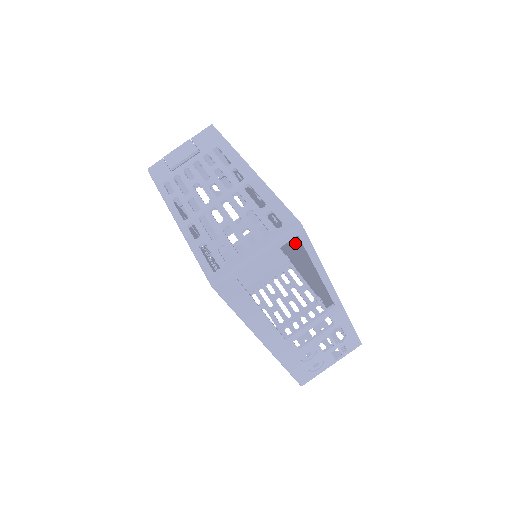
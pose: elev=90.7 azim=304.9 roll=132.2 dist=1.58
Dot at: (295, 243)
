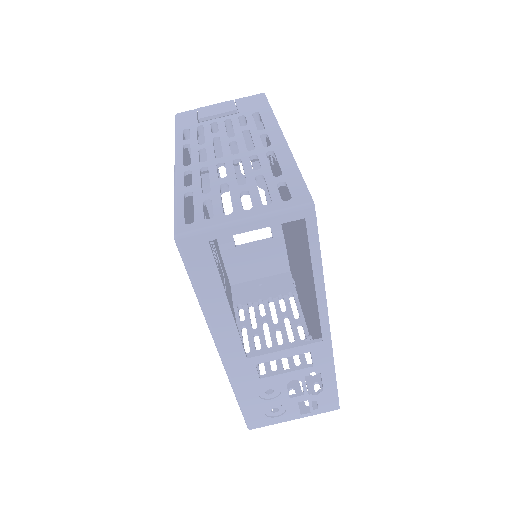
Dot at: (302, 241)
